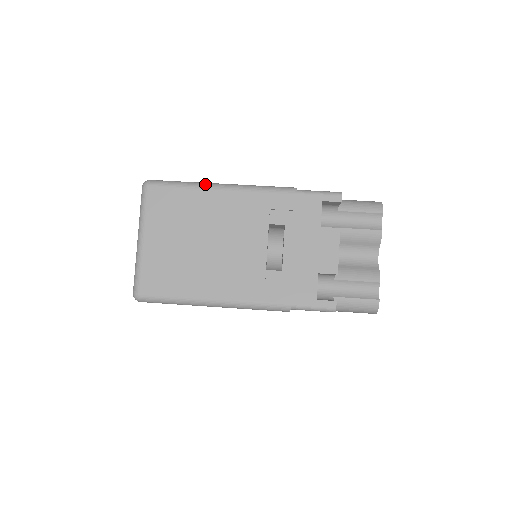
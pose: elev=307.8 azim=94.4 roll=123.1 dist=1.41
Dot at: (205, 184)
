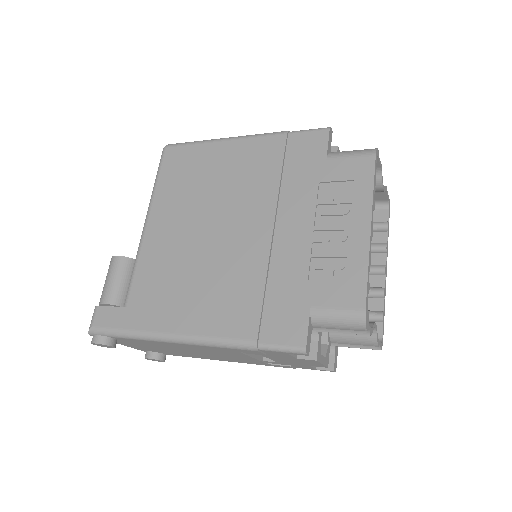
Dot at: occluded
